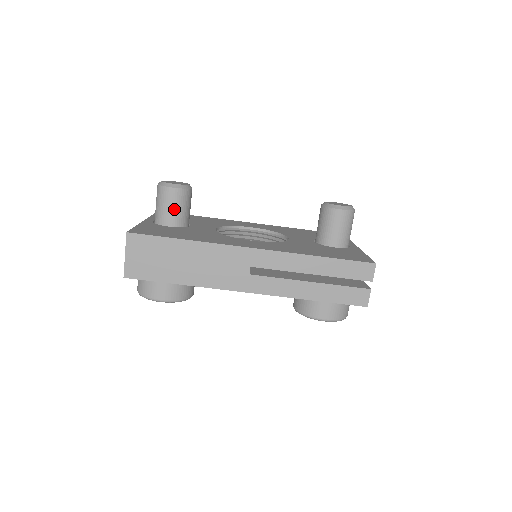
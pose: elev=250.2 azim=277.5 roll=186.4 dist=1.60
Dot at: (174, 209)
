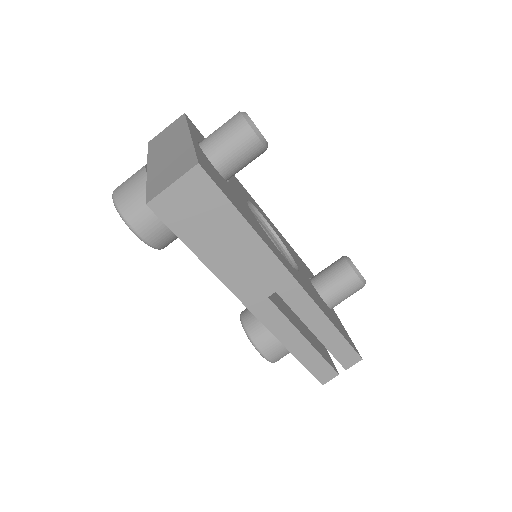
Dot at: (238, 158)
